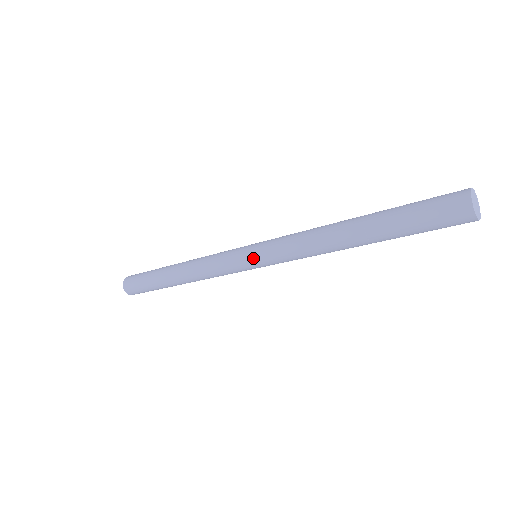
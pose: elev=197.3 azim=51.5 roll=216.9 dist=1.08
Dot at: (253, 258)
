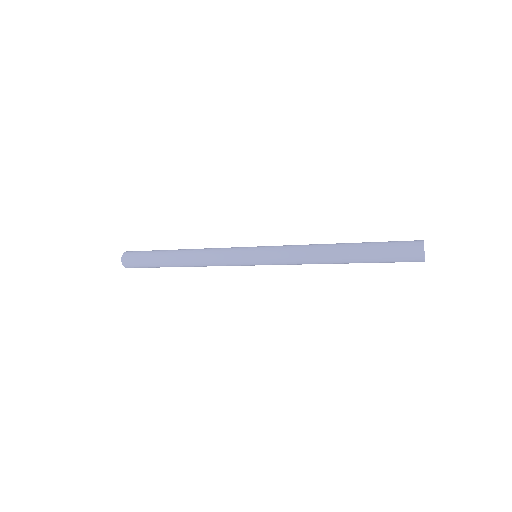
Dot at: (257, 262)
